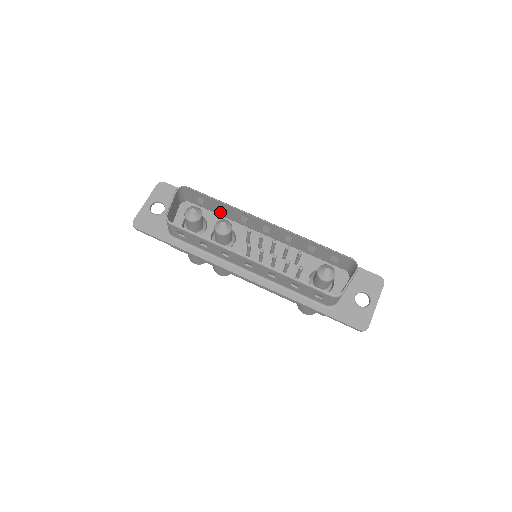
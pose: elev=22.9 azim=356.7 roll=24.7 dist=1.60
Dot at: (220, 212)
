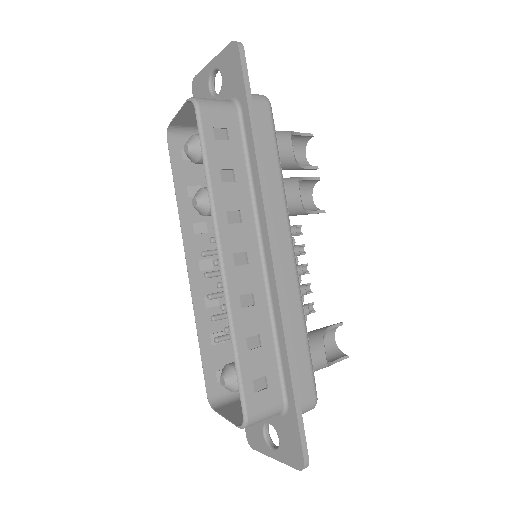
Dot at: (237, 171)
